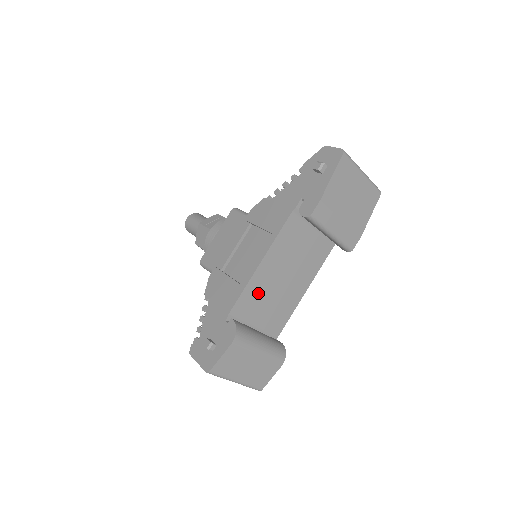
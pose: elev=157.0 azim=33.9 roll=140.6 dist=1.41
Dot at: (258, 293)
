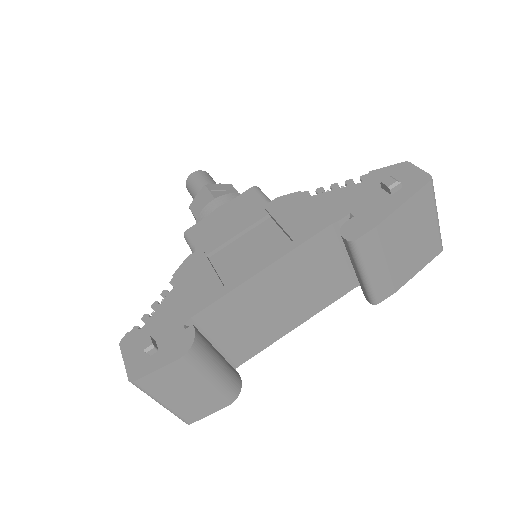
Dot at: (240, 306)
